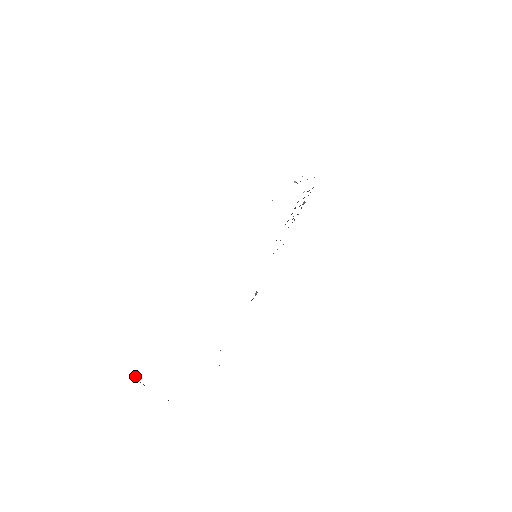
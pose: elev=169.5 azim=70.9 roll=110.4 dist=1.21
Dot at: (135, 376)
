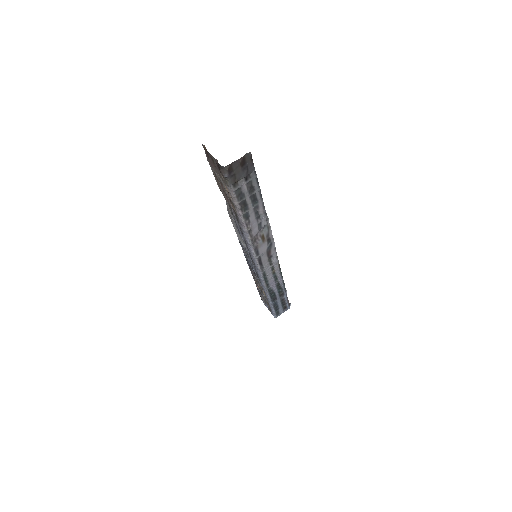
Dot at: occluded
